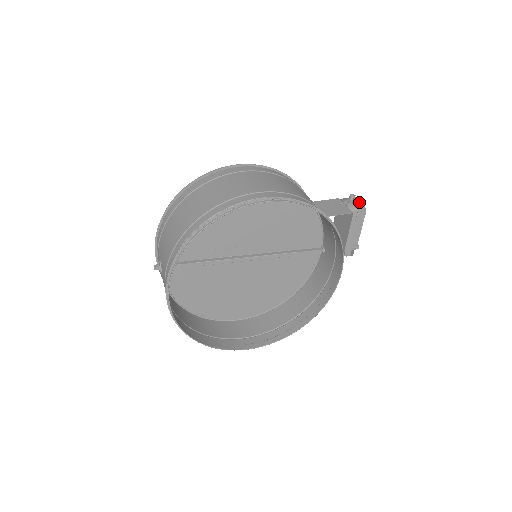
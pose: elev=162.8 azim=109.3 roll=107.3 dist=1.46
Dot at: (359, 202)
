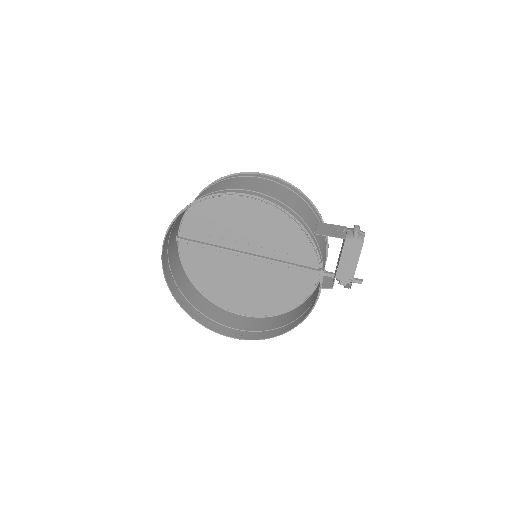
Dot at: (358, 232)
